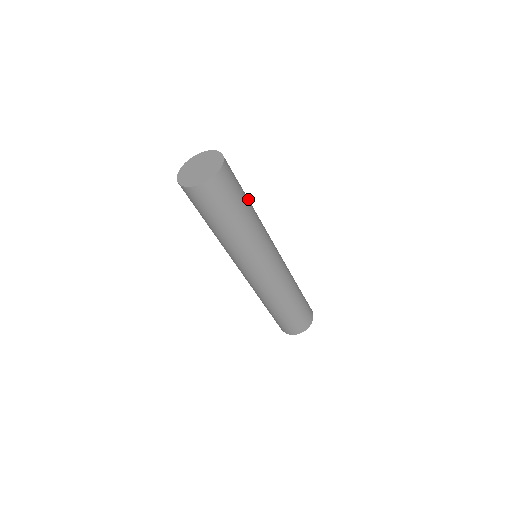
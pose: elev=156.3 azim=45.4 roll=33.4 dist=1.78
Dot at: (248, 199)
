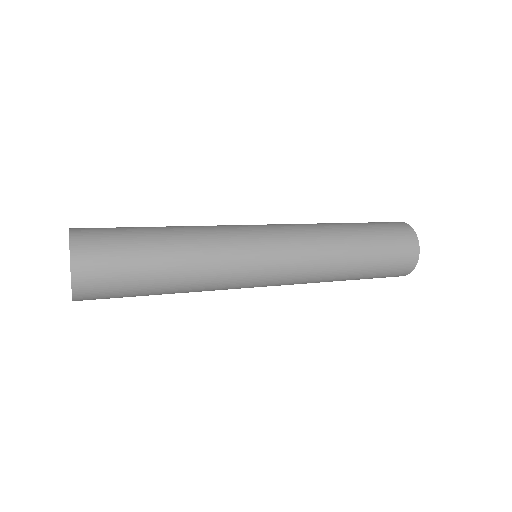
Dot at: (165, 255)
